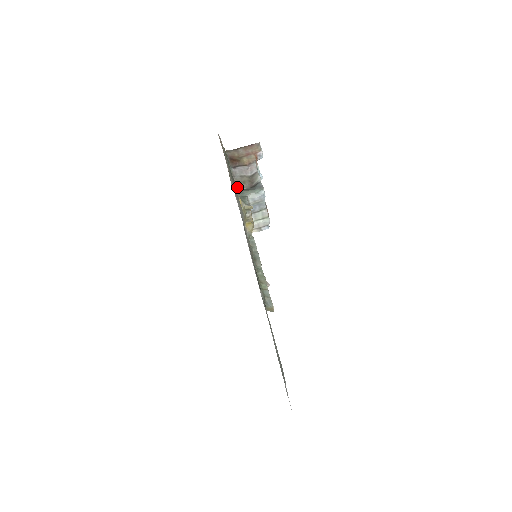
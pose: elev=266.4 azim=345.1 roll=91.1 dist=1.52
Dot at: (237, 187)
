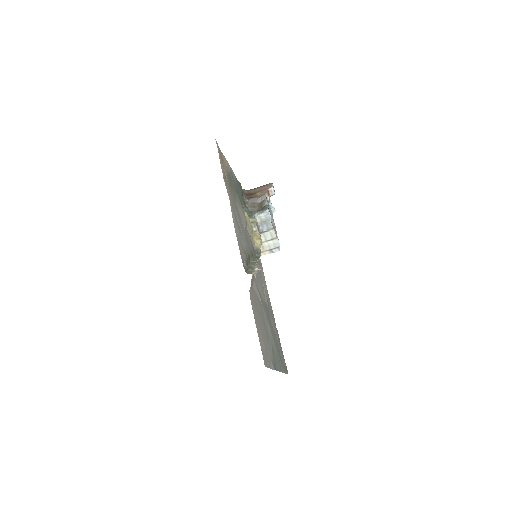
Dot at: (247, 209)
